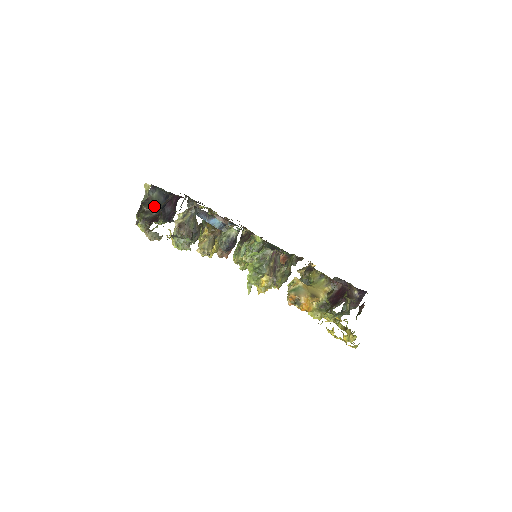
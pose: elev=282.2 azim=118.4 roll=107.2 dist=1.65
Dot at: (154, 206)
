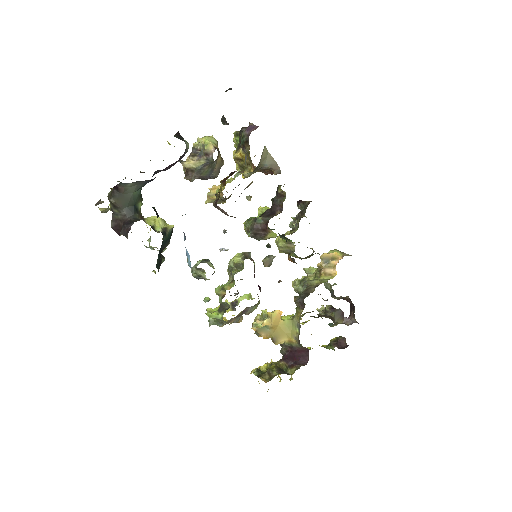
Dot at: (127, 199)
